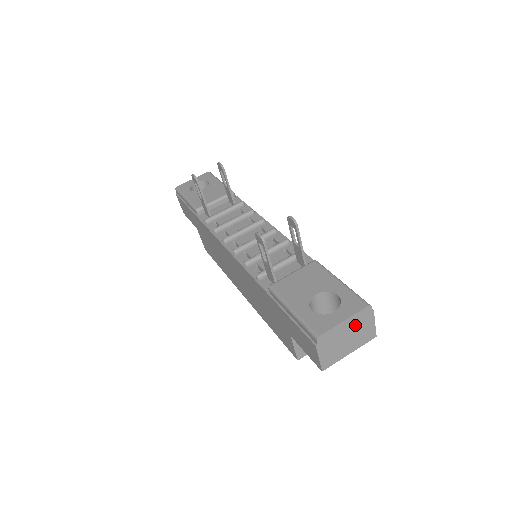
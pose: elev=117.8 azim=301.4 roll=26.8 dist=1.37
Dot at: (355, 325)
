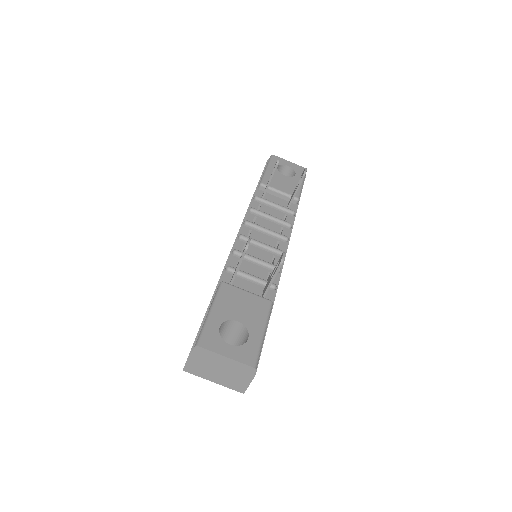
Dot at: (233, 369)
